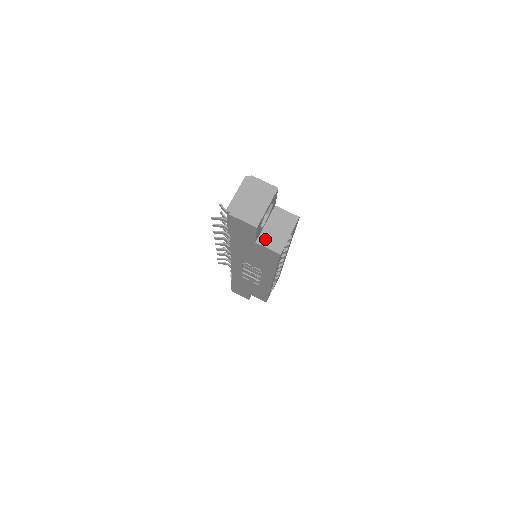
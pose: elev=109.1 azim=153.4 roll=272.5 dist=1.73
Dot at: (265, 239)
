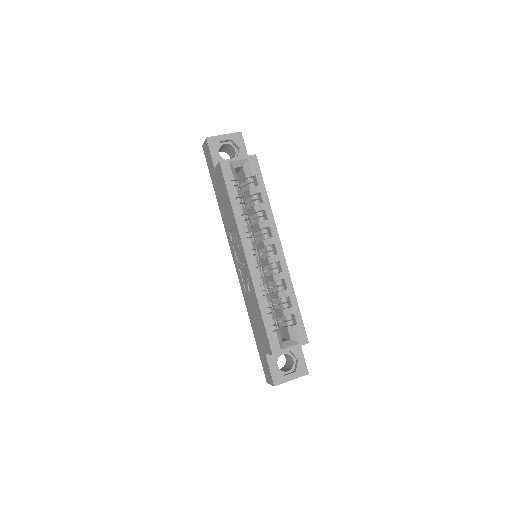
Dot at: occluded
